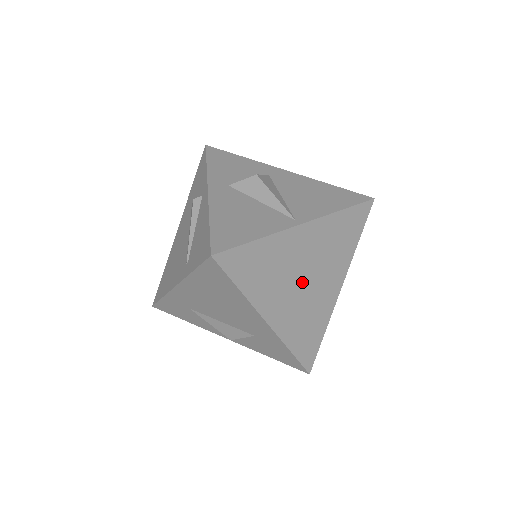
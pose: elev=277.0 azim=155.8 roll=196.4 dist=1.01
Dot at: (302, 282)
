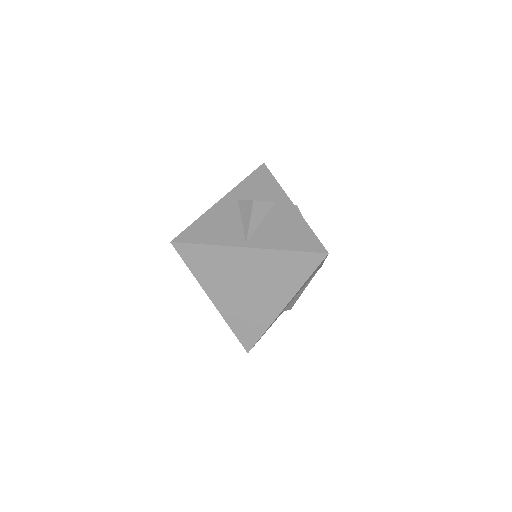
Dot at: (245, 287)
